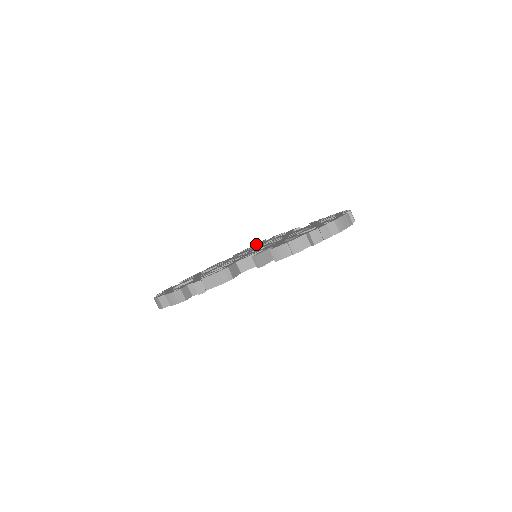
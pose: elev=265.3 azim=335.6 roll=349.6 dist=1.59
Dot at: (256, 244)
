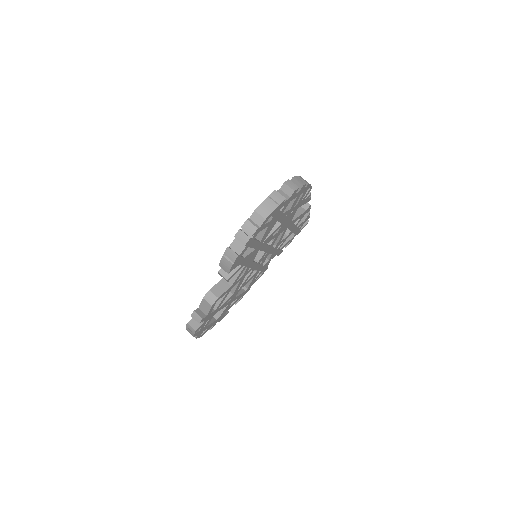
Dot at: occluded
